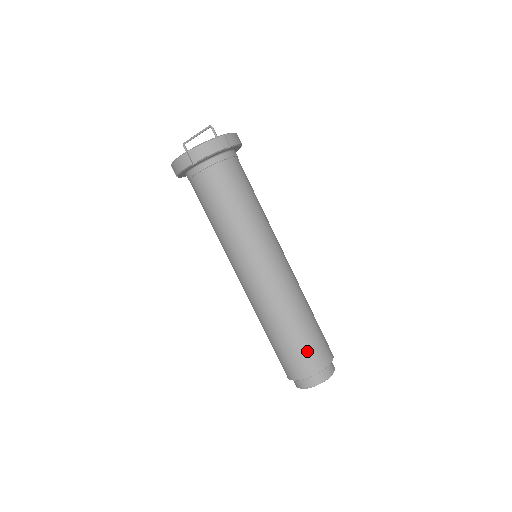
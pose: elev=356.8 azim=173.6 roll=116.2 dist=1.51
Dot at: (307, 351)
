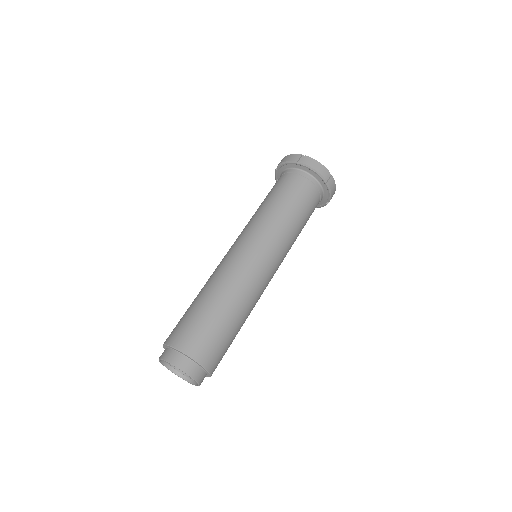
Dot at: (206, 333)
